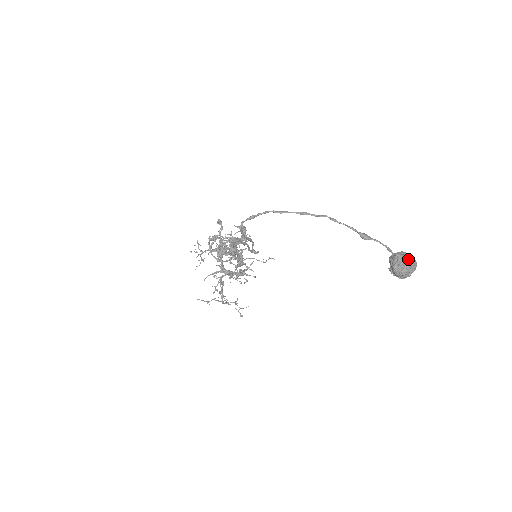
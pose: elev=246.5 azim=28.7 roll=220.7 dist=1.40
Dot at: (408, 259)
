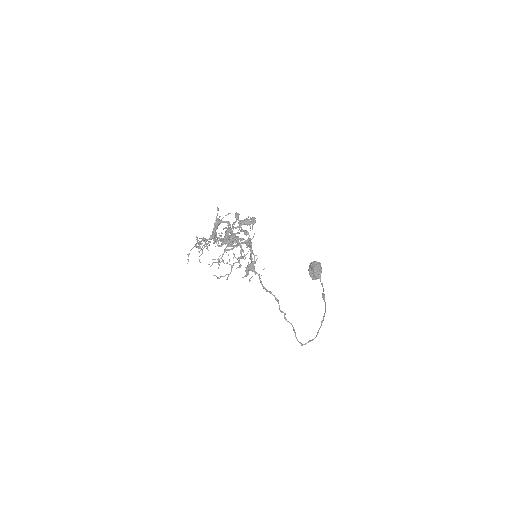
Dot at: occluded
